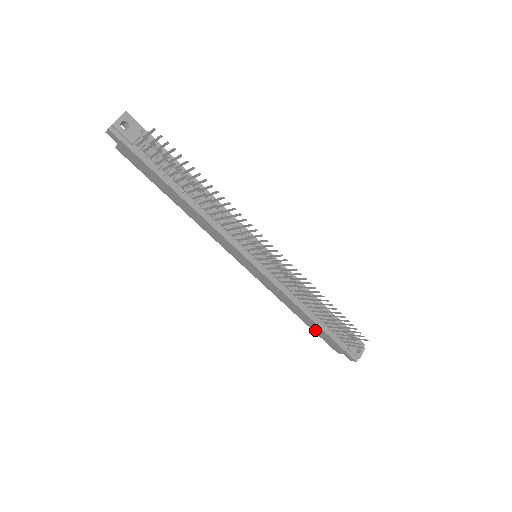
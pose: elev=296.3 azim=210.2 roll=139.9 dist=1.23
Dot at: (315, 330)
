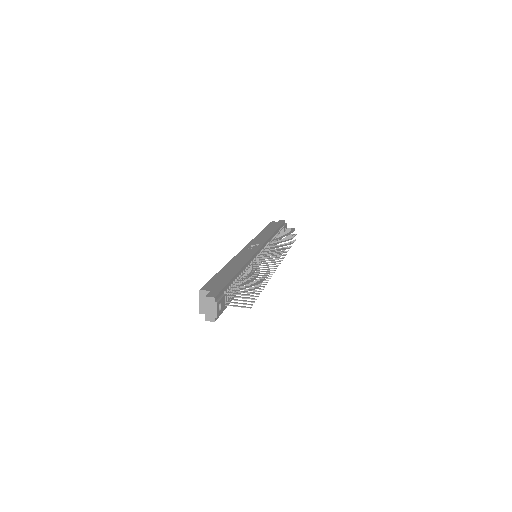
Dot at: occluded
